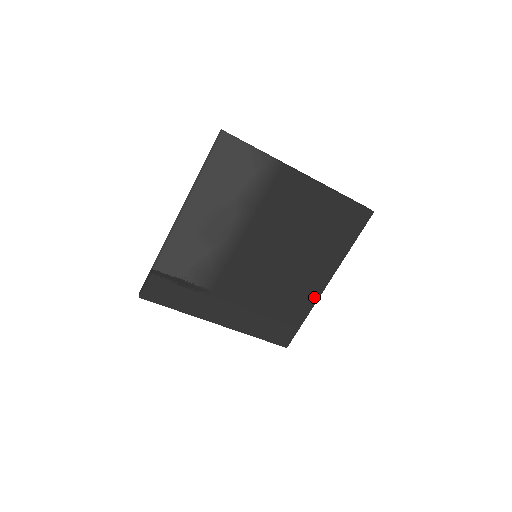
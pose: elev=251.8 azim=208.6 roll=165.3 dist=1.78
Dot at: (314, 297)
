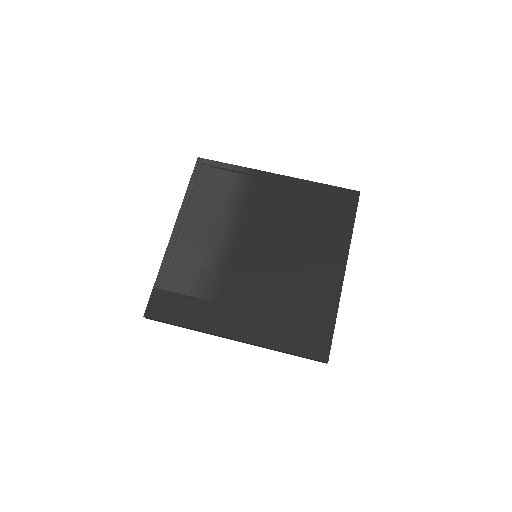
Dot at: (335, 289)
